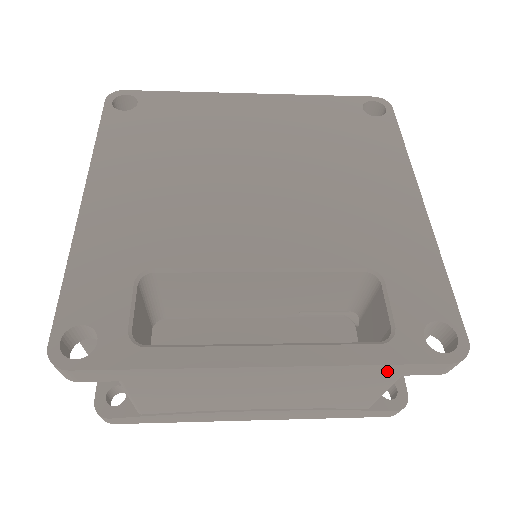
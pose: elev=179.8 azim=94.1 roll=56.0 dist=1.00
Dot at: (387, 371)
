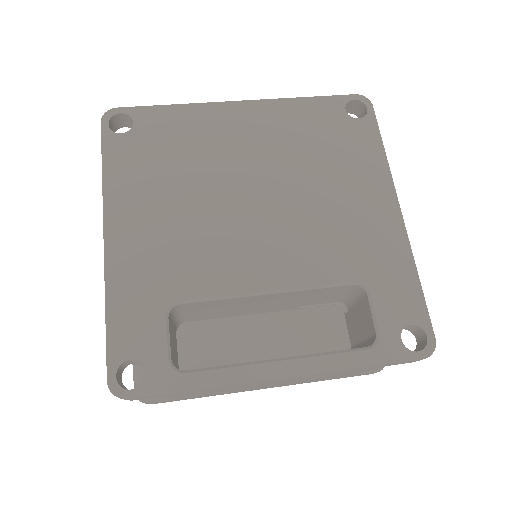
Dot at: (373, 367)
